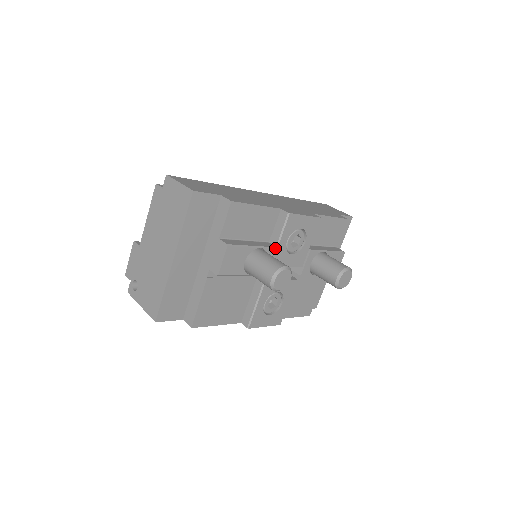
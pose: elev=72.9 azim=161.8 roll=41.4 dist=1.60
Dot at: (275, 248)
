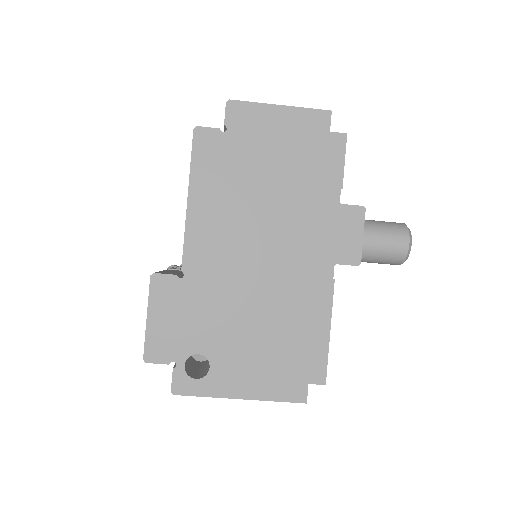
Dot at: occluded
